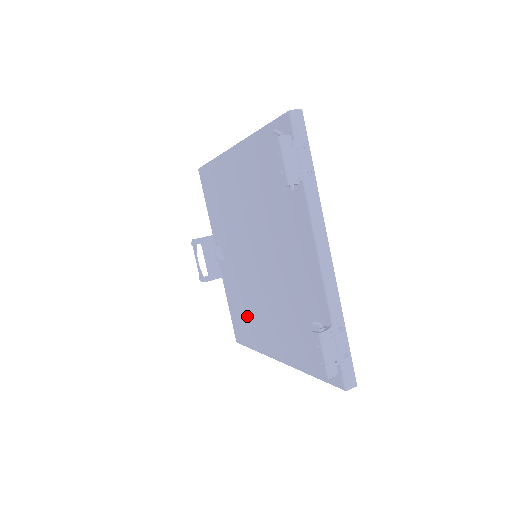
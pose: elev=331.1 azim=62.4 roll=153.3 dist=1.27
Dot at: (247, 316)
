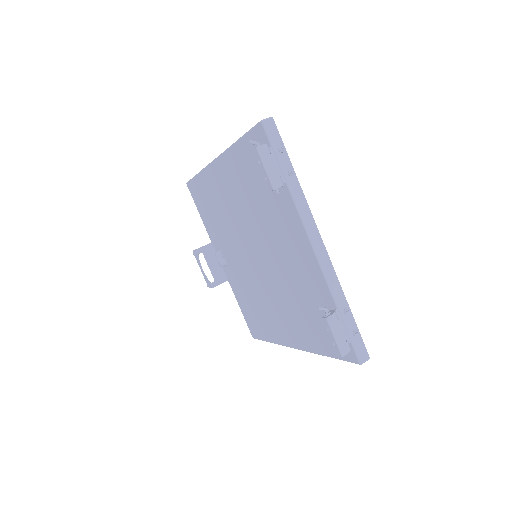
Dot at: (258, 312)
